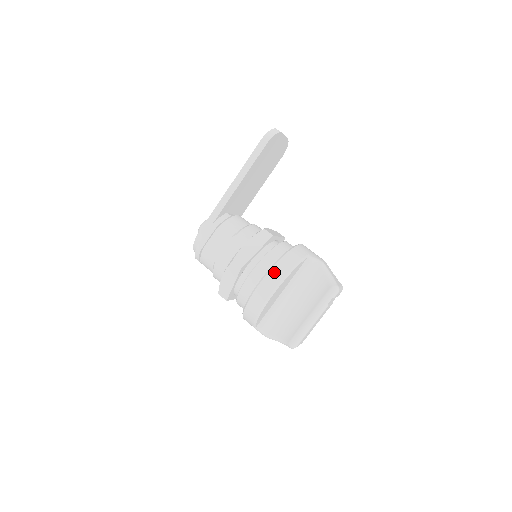
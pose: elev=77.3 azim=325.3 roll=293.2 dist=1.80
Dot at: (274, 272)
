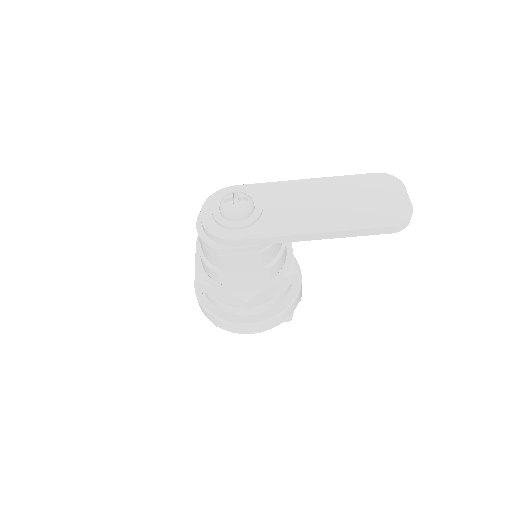
Dot at: (271, 323)
